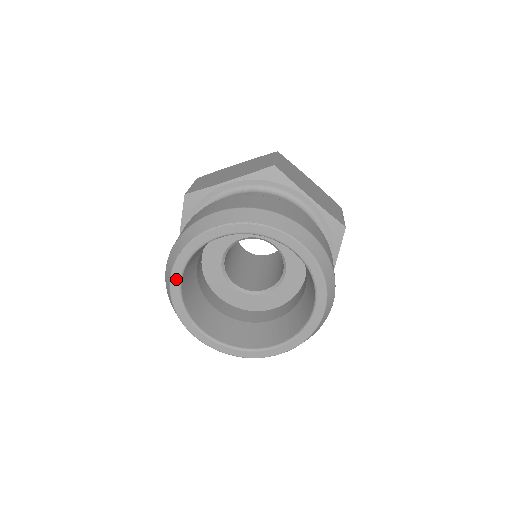
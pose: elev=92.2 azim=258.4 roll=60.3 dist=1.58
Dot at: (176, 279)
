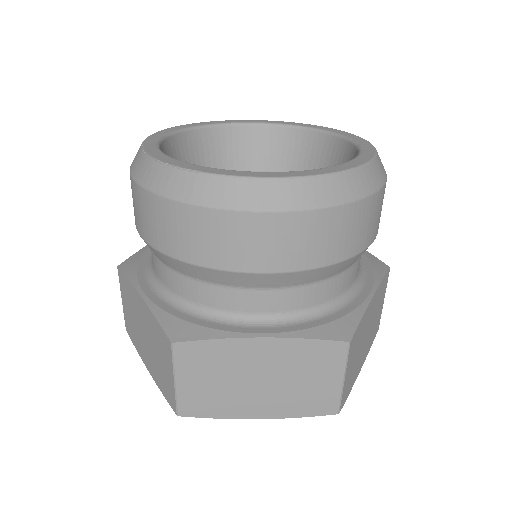
Dot at: (176, 129)
